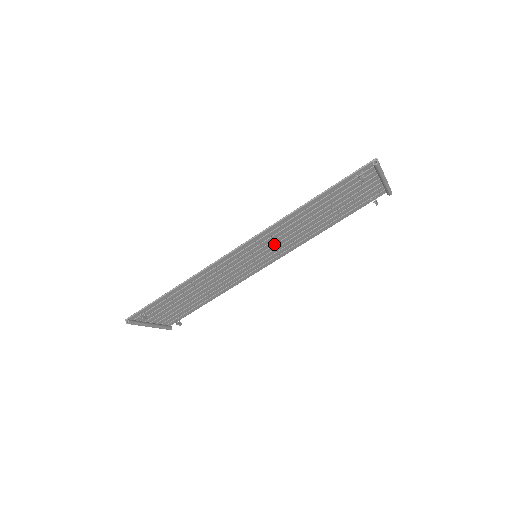
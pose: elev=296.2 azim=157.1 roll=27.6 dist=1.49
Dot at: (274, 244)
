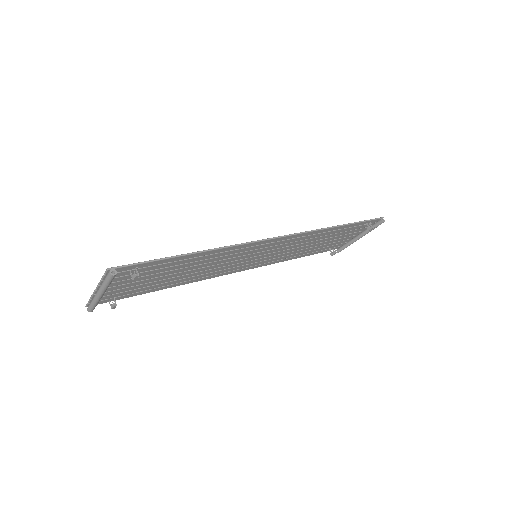
Dot at: (274, 251)
